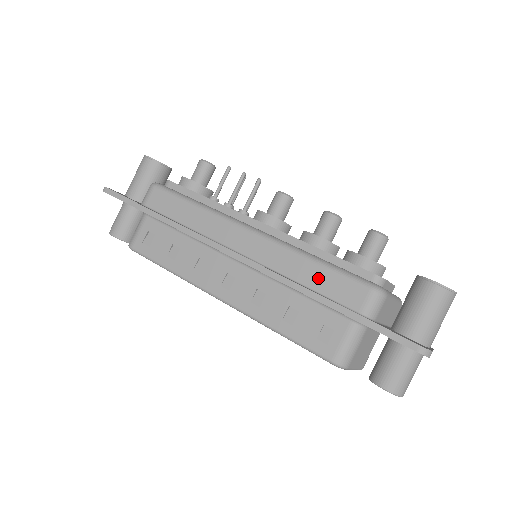
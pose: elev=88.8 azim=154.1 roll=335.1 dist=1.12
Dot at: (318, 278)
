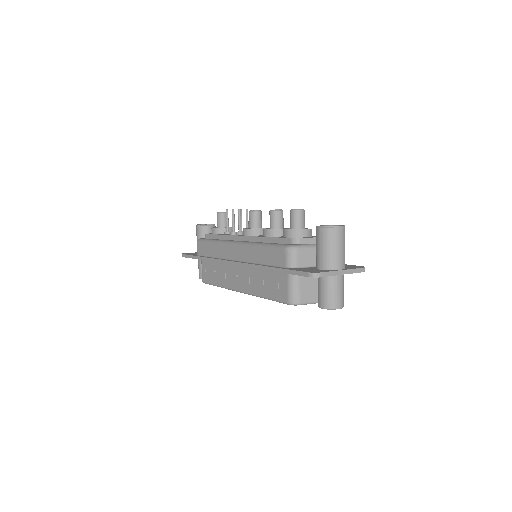
Dot at: (265, 256)
